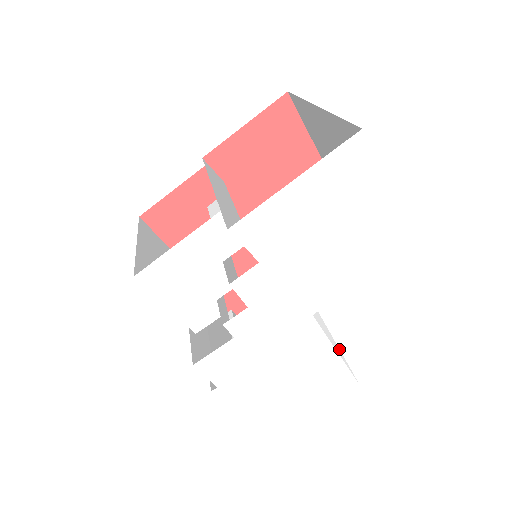
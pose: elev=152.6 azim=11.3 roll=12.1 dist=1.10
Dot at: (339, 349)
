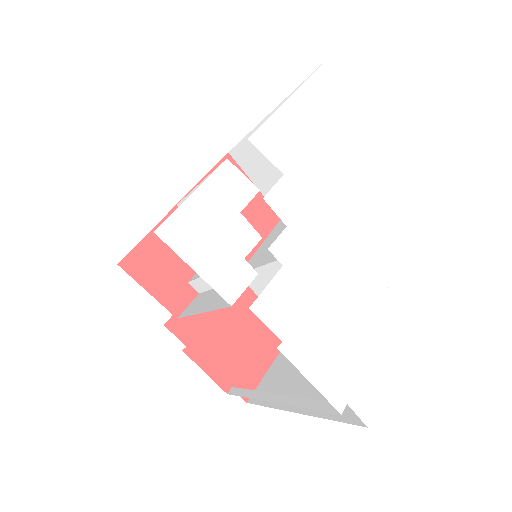
Dot at: occluded
